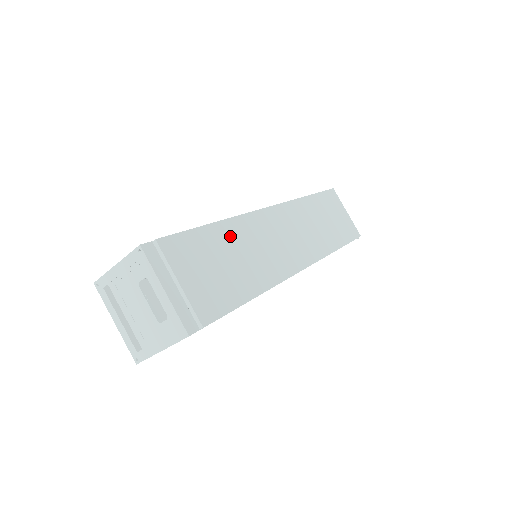
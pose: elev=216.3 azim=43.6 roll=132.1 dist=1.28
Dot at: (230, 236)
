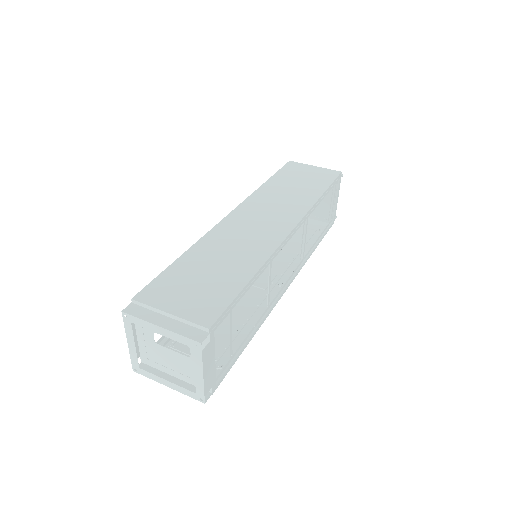
Dot at: (202, 255)
